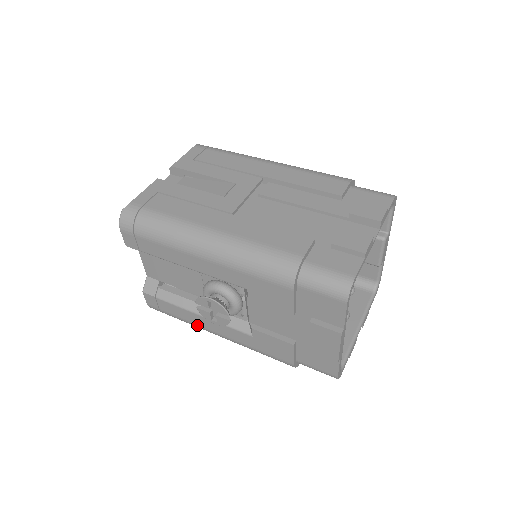
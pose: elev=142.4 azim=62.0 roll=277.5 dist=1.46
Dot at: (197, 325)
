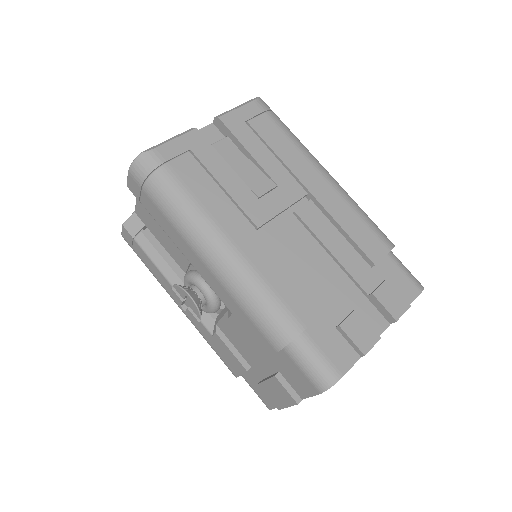
Dot at: (163, 286)
